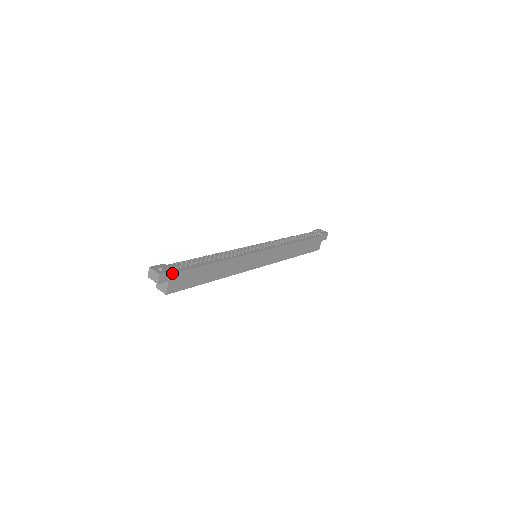
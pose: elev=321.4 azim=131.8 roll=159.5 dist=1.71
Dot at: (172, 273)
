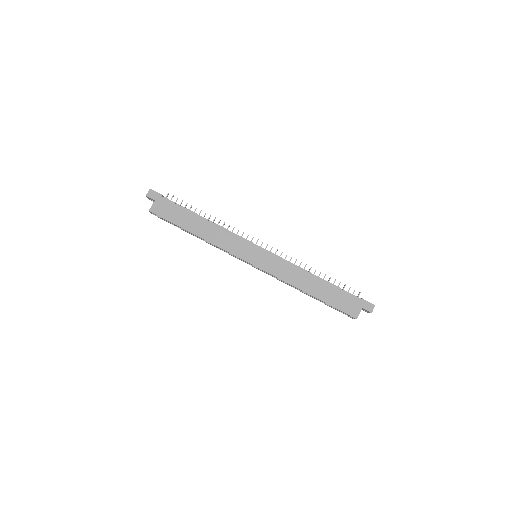
Dot at: (160, 196)
